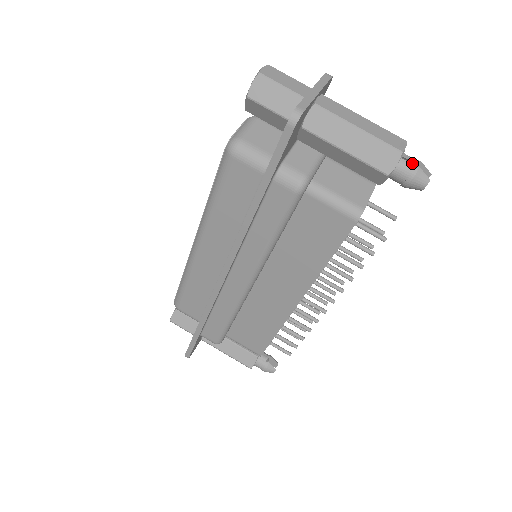
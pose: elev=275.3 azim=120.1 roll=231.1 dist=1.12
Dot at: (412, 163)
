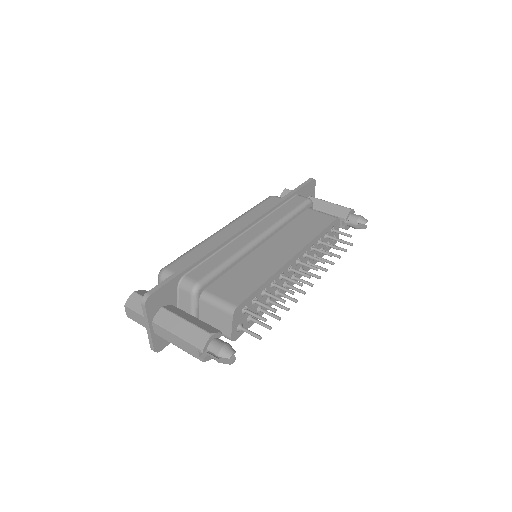
Dot at: (357, 224)
